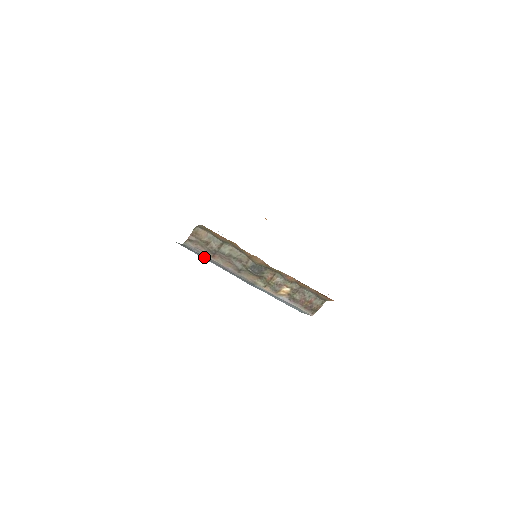
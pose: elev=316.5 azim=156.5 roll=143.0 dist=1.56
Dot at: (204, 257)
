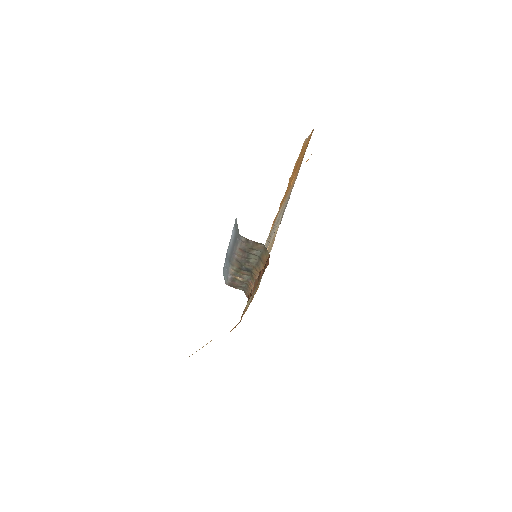
Dot at: (235, 239)
